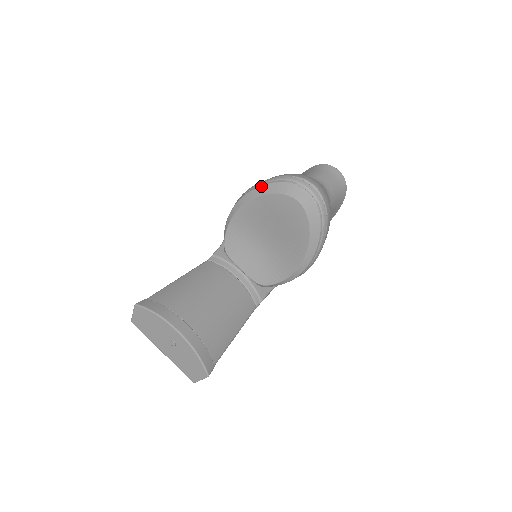
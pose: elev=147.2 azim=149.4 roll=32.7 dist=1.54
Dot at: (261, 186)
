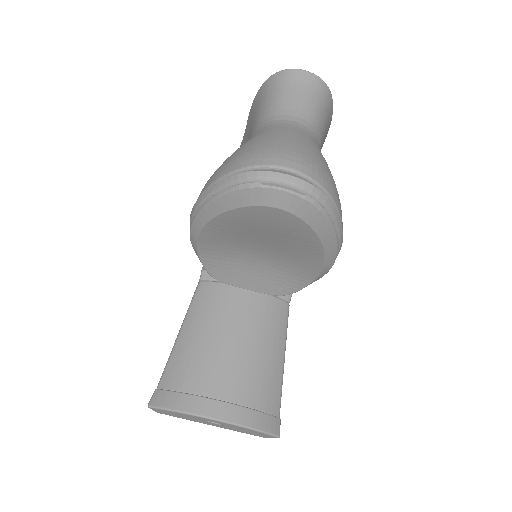
Dot at: (209, 203)
